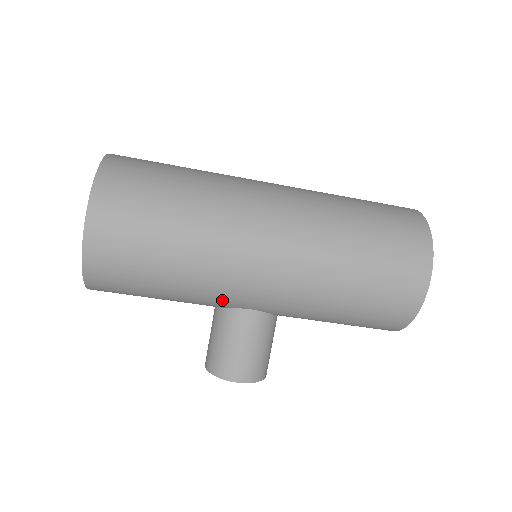
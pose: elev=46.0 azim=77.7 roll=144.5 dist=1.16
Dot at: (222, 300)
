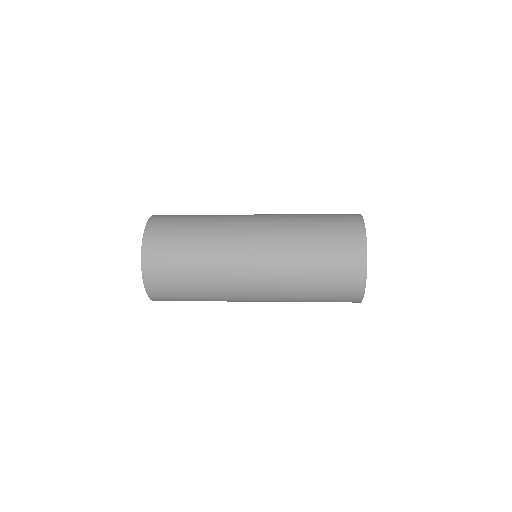
Dot at: occluded
